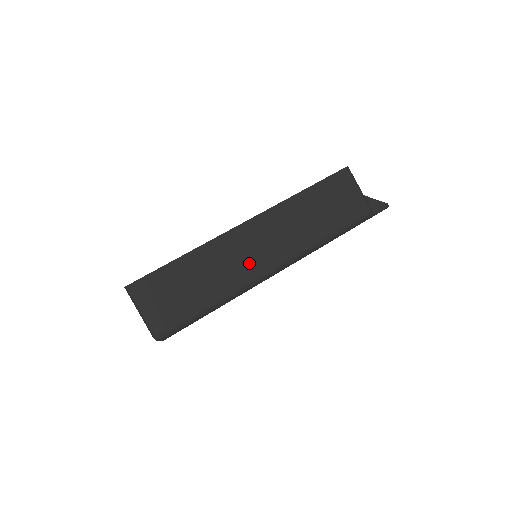
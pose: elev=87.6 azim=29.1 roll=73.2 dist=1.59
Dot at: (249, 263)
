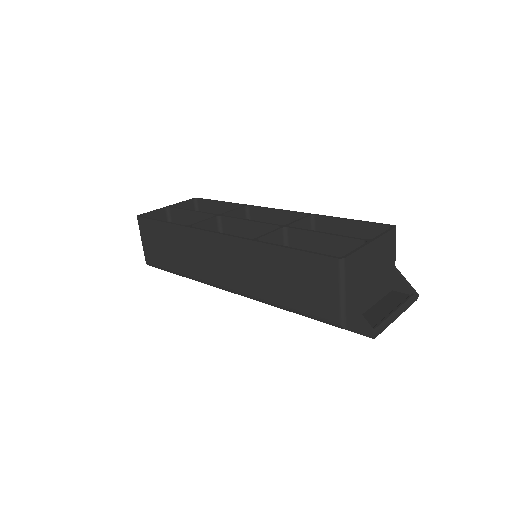
Dot at: (209, 267)
